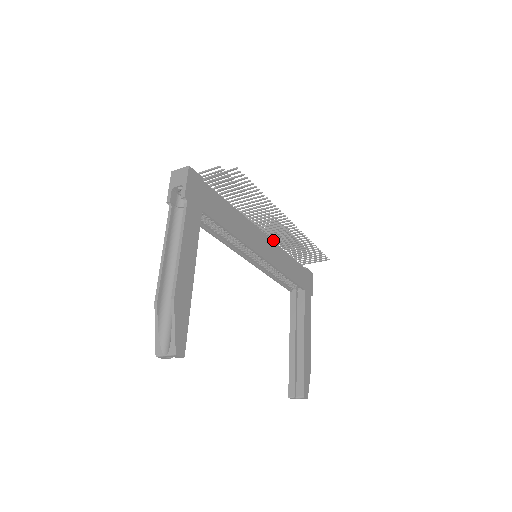
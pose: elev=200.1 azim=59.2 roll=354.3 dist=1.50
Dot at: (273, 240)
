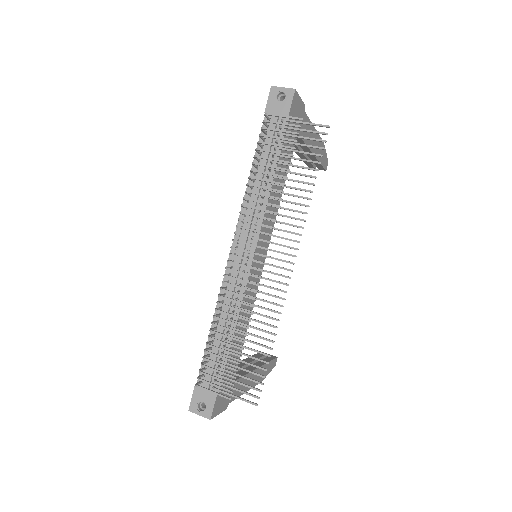
Dot at: (256, 219)
